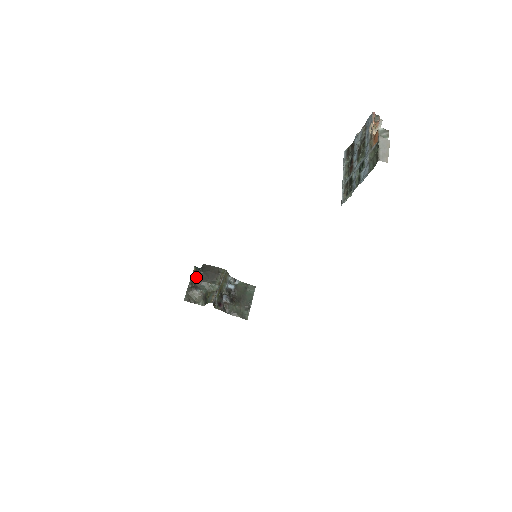
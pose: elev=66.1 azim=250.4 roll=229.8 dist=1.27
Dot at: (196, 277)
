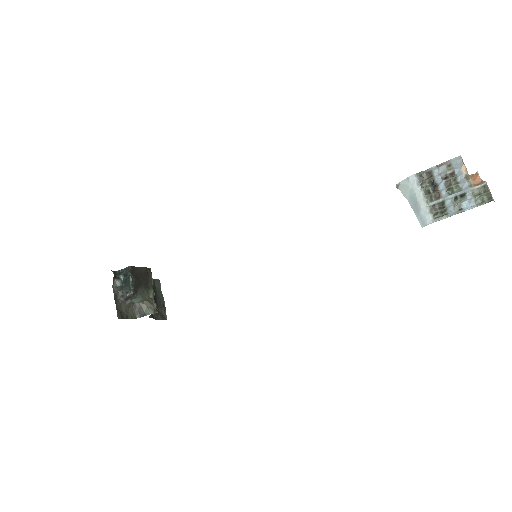
Dot at: (122, 285)
